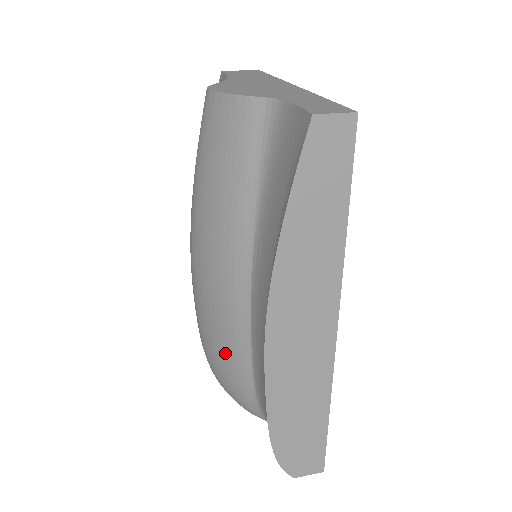
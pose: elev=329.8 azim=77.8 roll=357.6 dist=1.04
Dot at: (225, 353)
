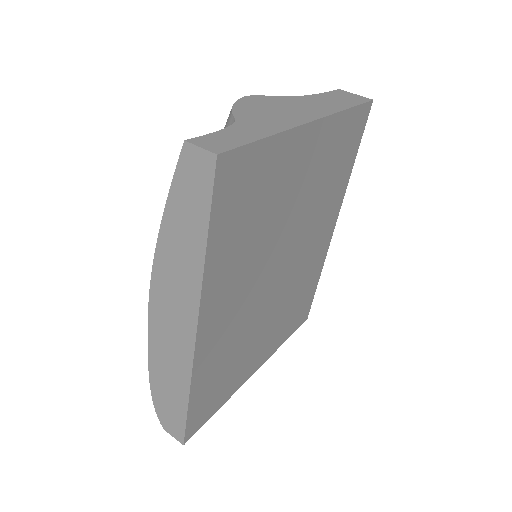
Dot at: occluded
